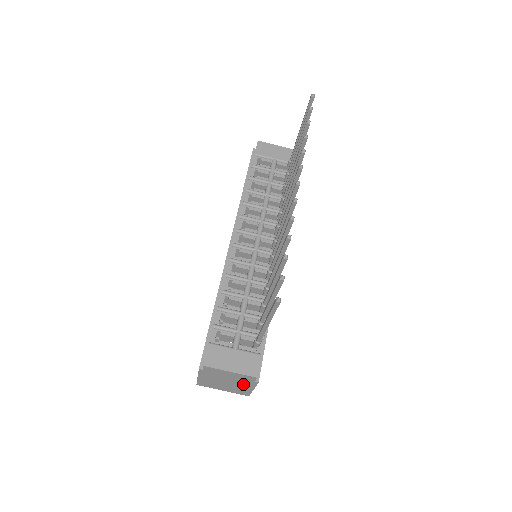
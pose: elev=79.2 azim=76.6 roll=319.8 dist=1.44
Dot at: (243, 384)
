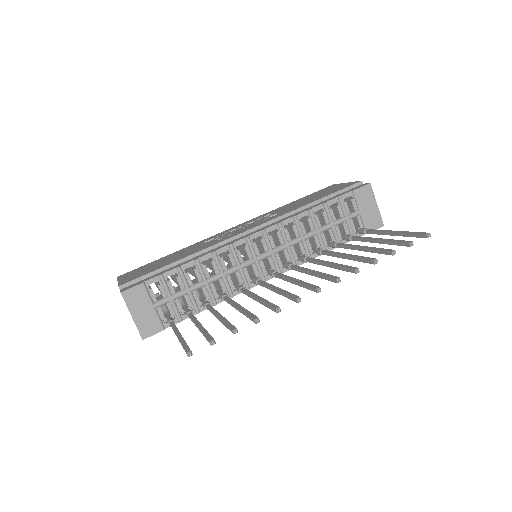
Dot at: occluded
